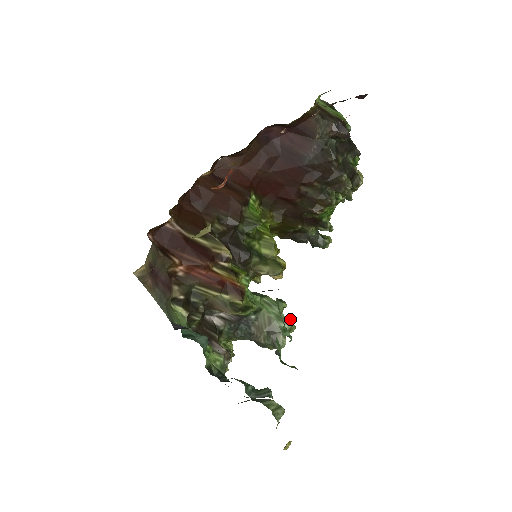
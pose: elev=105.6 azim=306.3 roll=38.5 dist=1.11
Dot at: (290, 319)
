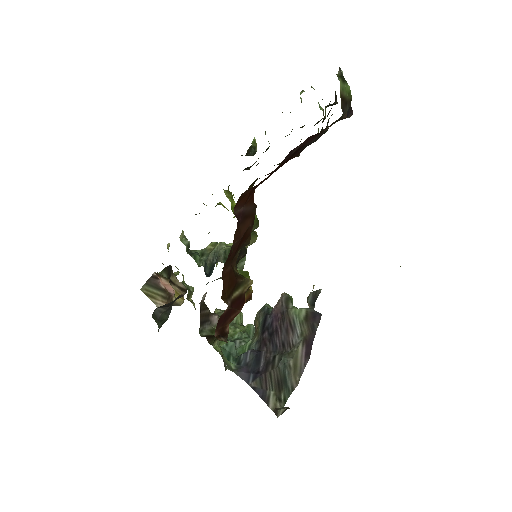
Dot at: occluded
